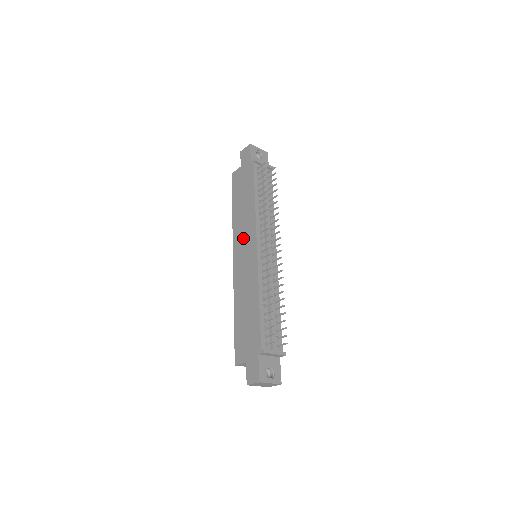
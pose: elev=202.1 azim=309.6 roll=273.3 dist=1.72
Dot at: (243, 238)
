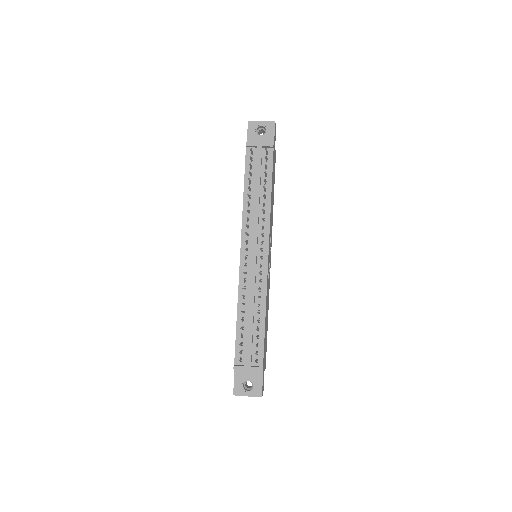
Dot at: occluded
